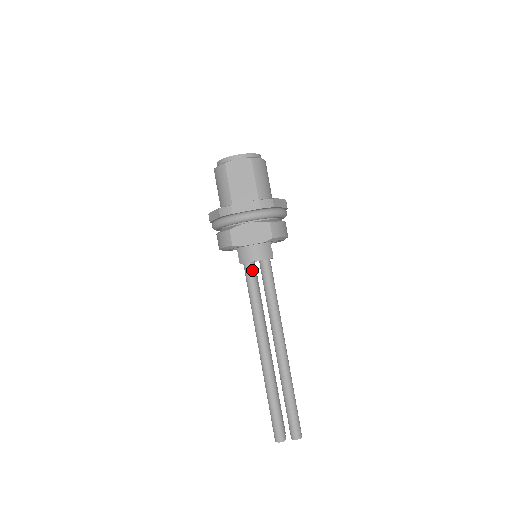
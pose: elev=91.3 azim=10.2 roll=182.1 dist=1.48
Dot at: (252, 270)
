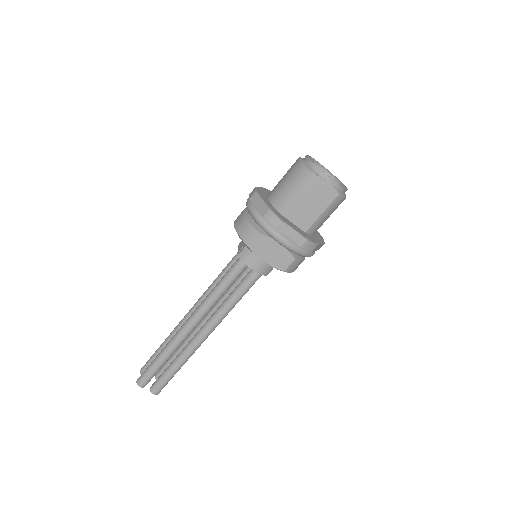
Dot at: (242, 269)
